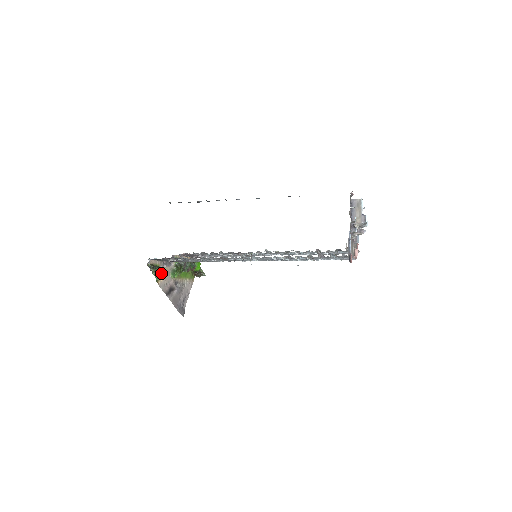
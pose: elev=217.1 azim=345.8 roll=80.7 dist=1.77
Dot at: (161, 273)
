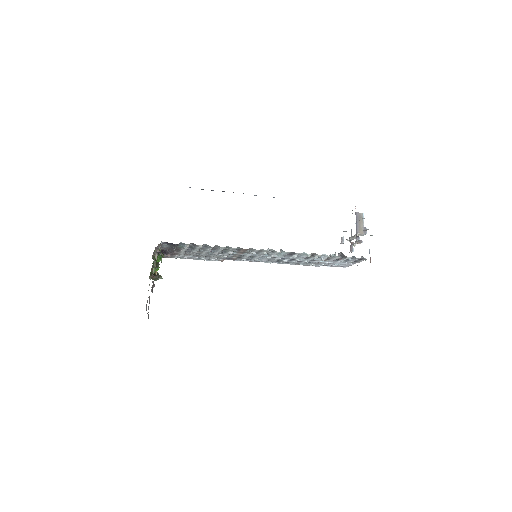
Dot at: (155, 263)
